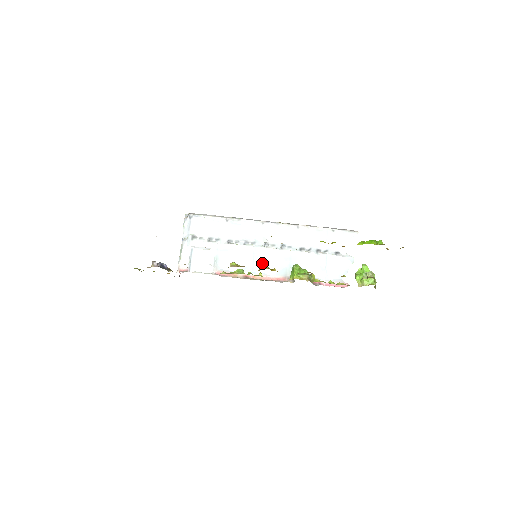
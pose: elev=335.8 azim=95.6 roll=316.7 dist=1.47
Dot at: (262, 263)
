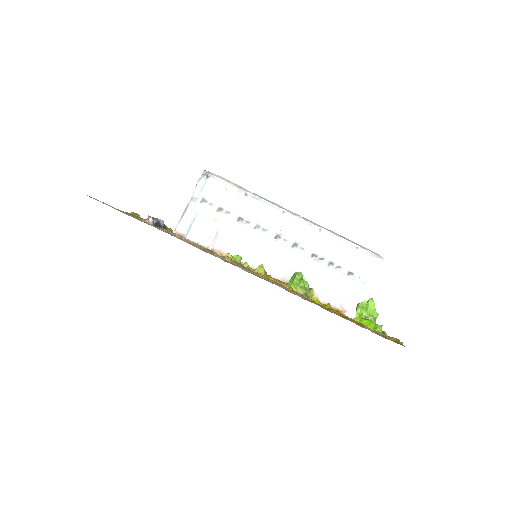
Dot at: (260, 265)
